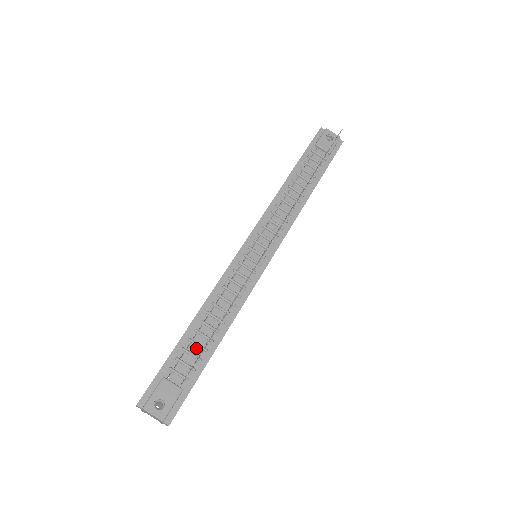
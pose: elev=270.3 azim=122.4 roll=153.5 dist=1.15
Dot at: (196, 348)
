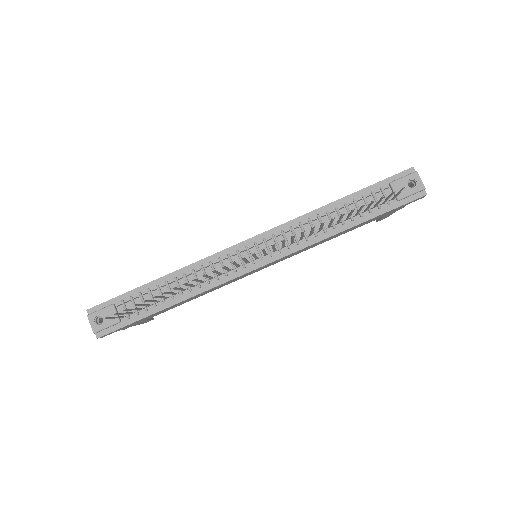
Dot at: (149, 299)
